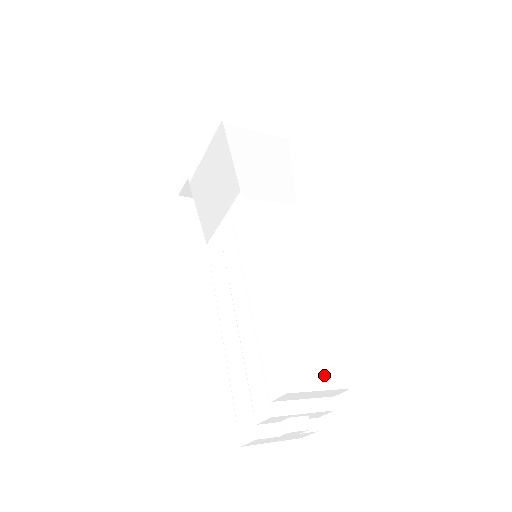
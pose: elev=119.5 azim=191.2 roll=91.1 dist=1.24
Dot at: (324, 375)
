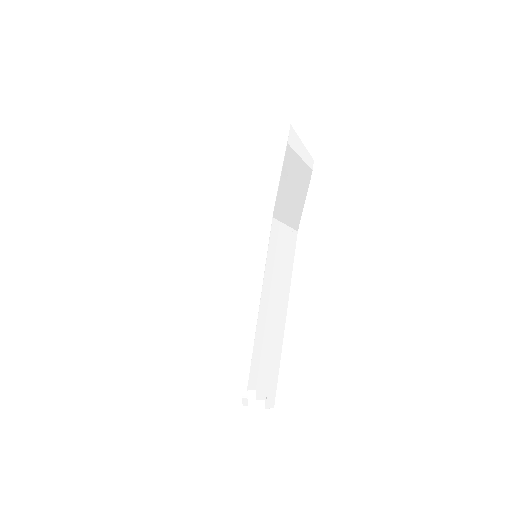
Dot at: (227, 374)
